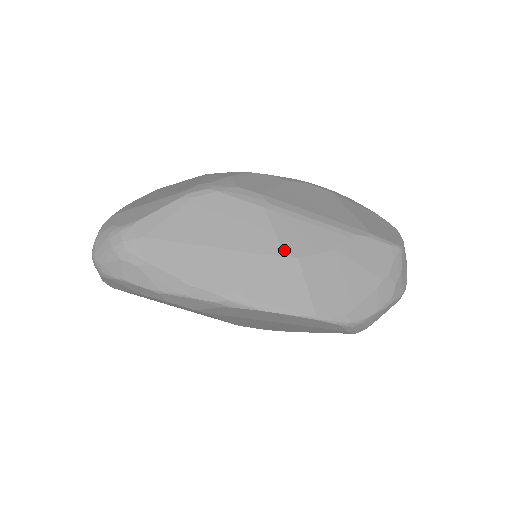
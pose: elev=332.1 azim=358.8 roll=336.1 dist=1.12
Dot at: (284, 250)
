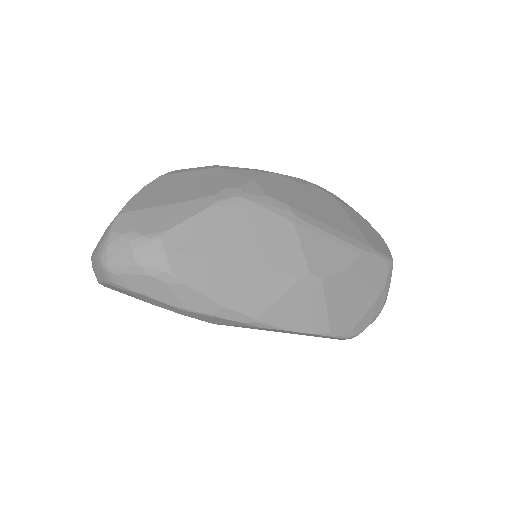
Dot at: (310, 269)
